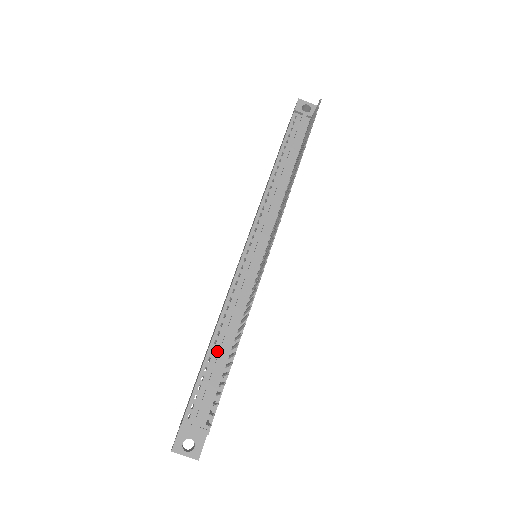
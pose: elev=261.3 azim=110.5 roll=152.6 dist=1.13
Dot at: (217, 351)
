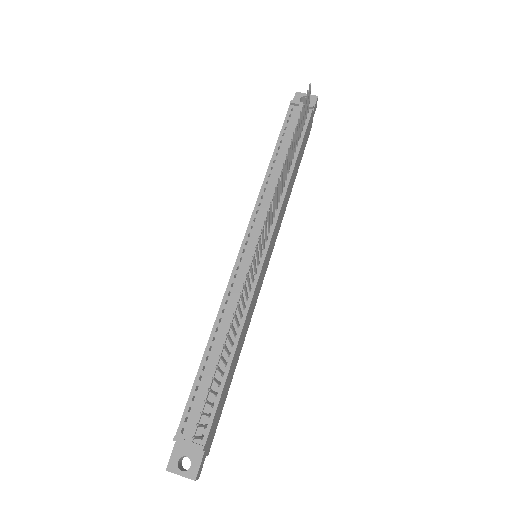
Dot at: (212, 358)
